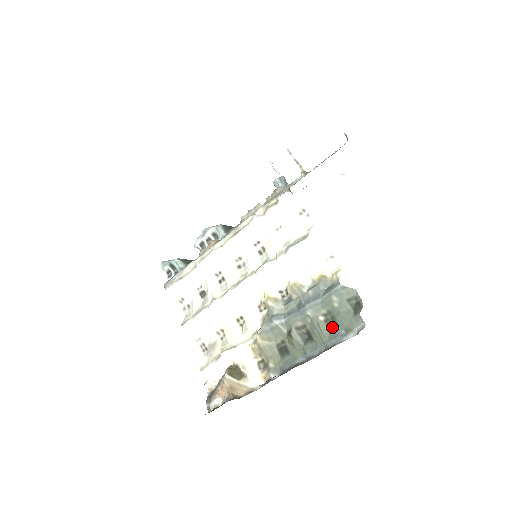
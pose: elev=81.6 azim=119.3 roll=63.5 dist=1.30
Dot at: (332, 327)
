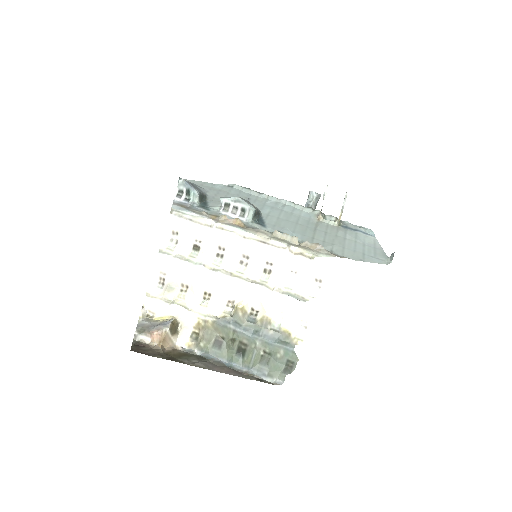
Dot at: (263, 364)
